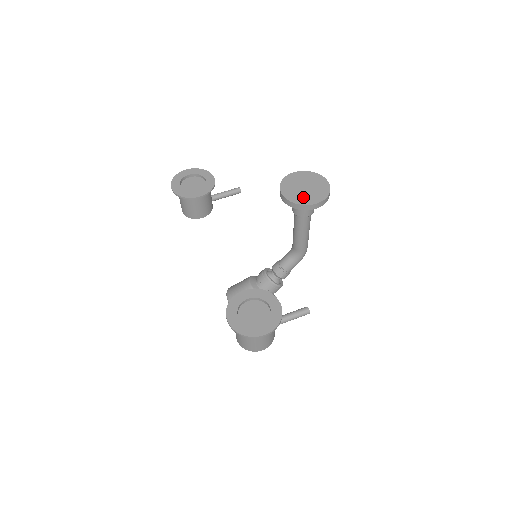
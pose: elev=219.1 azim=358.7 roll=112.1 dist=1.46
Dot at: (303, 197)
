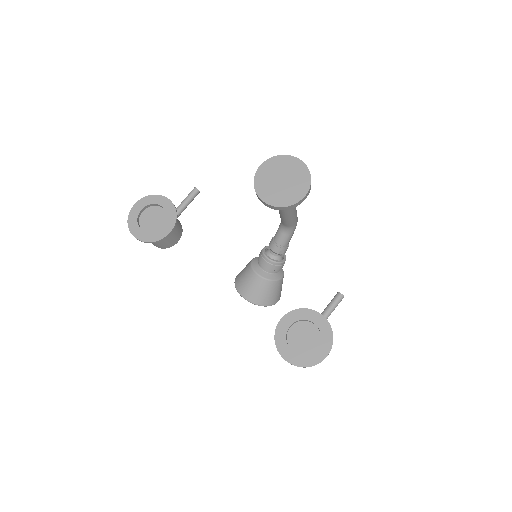
Dot at: (287, 195)
